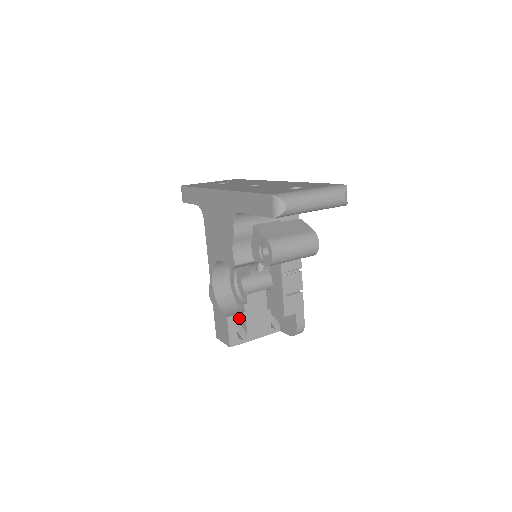
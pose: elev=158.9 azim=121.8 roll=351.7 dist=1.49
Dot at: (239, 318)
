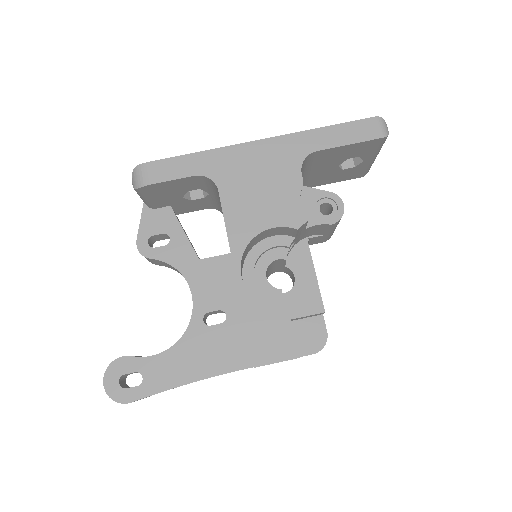
Dot at: occluded
